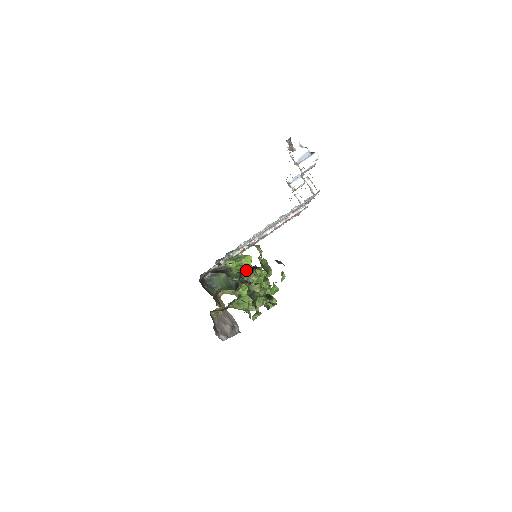
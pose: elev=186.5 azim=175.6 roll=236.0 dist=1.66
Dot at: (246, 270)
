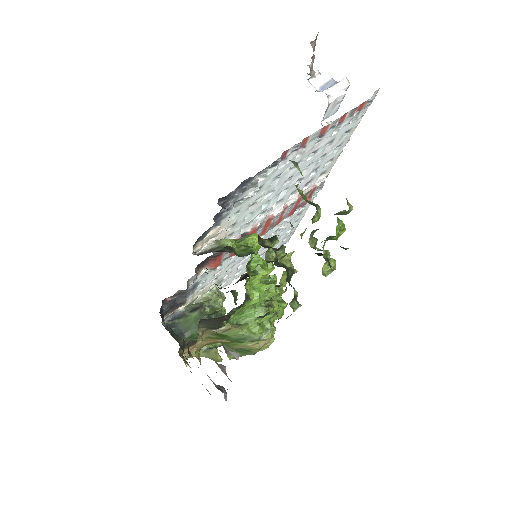
Dot at: (255, 252)
